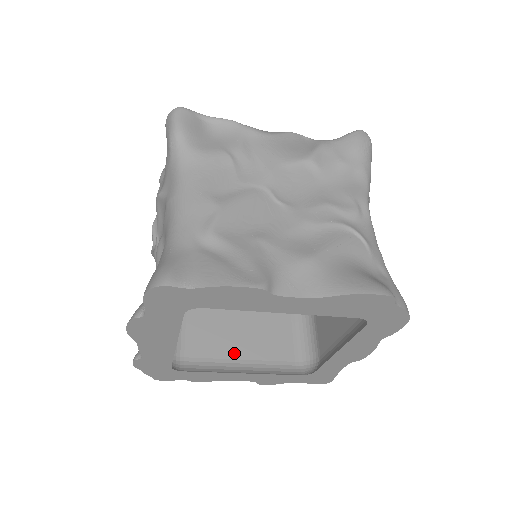
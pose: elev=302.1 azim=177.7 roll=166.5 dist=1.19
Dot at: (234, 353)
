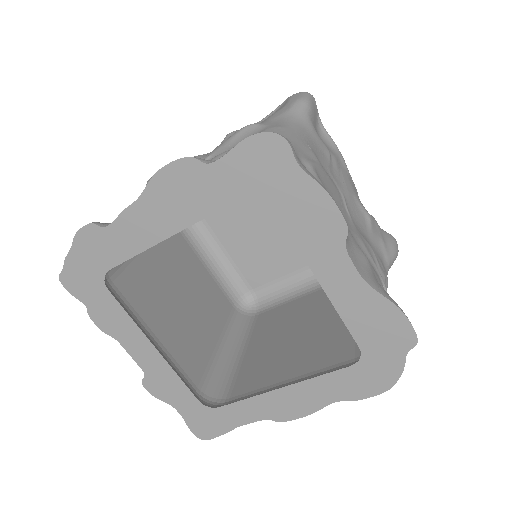
Dot at: (155, 326)
